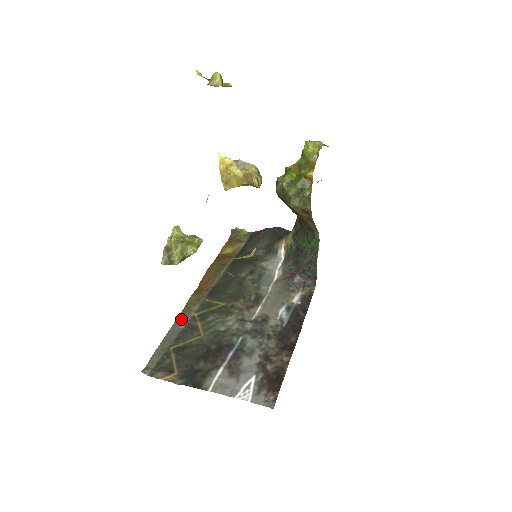
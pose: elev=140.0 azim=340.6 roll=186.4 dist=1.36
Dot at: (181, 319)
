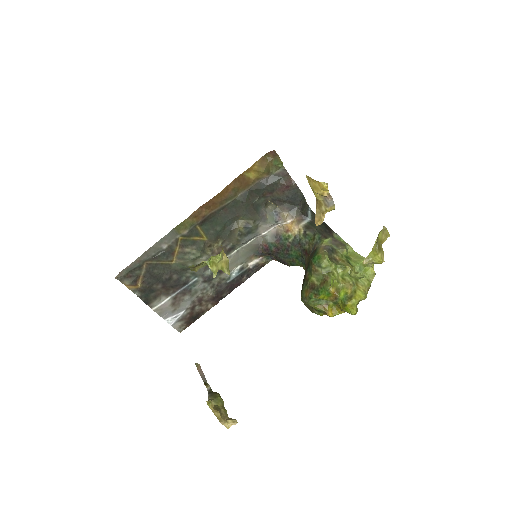
Dot at: (167, 239)
